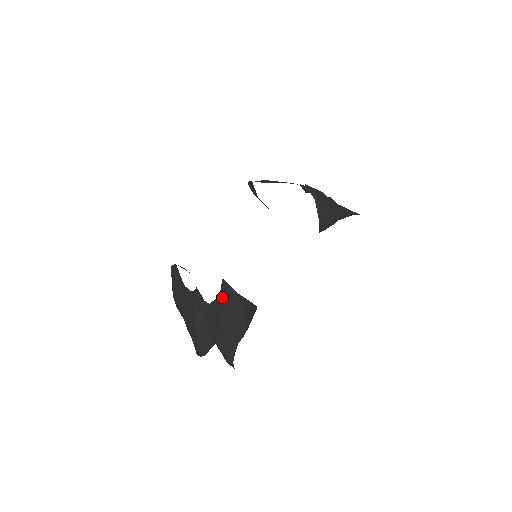
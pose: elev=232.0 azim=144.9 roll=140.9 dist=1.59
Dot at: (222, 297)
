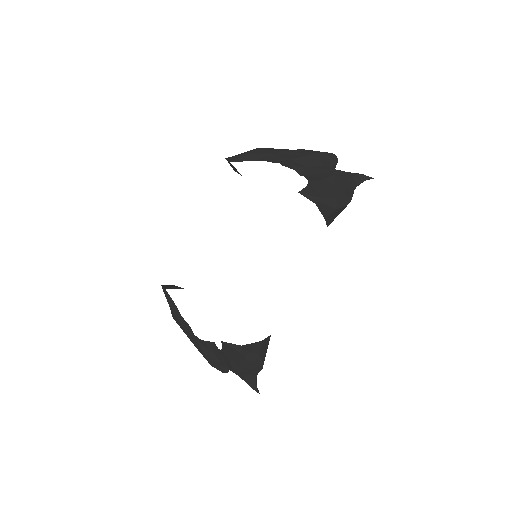
Dot at: (226, 350)
